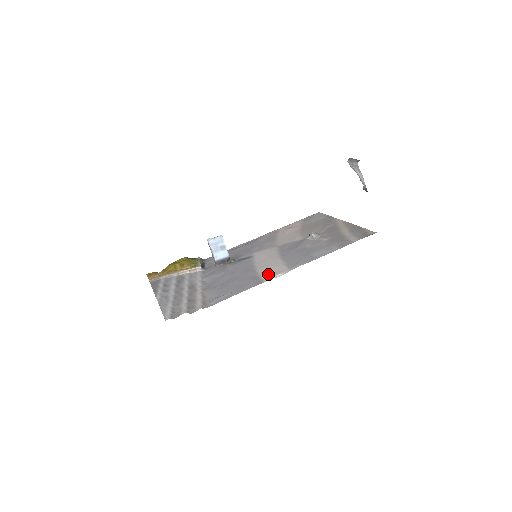
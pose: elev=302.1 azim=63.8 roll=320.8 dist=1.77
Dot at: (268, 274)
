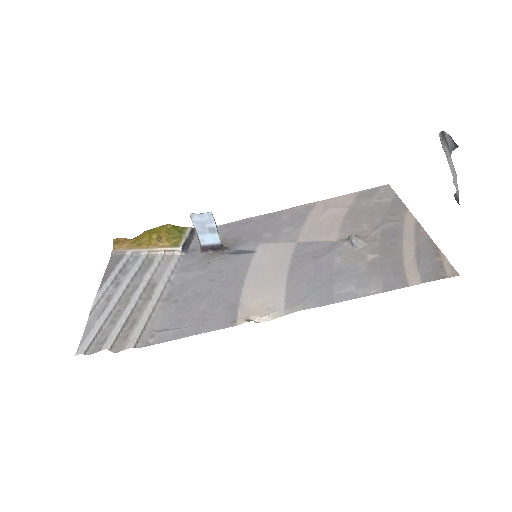
Dot at: (252, 307)
